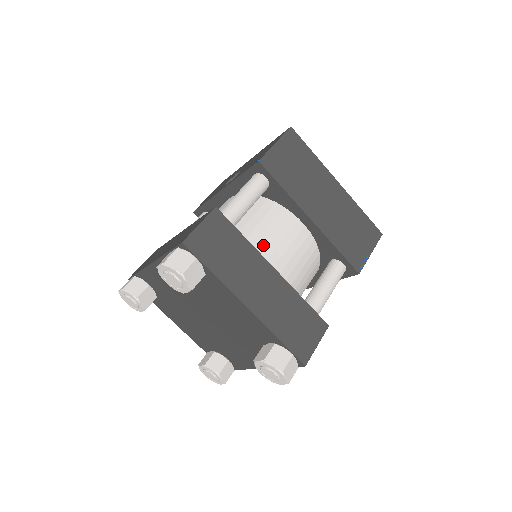
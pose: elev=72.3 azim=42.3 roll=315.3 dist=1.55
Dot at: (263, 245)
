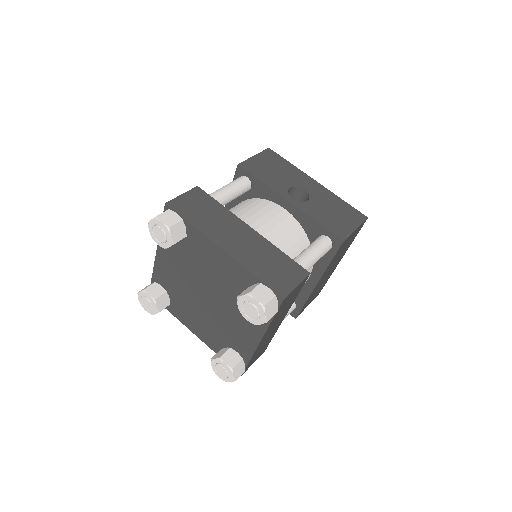
Dot at: occluded
